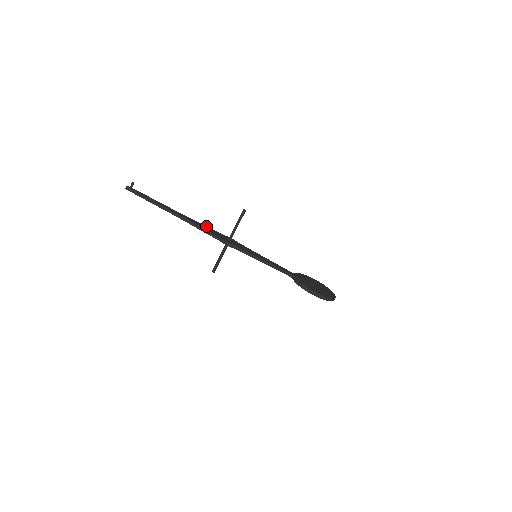
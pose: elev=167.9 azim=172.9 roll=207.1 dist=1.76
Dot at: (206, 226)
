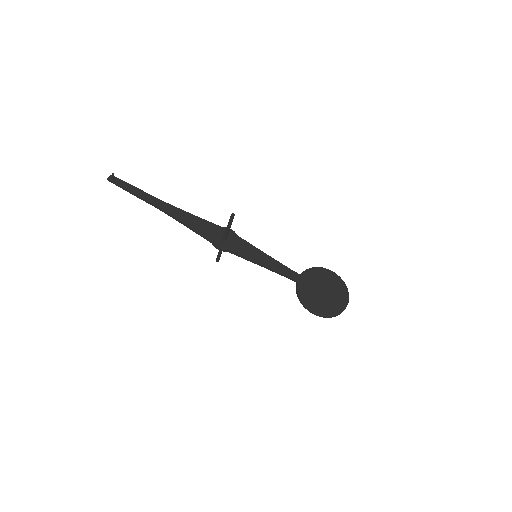
Dot at: (200, 218)
